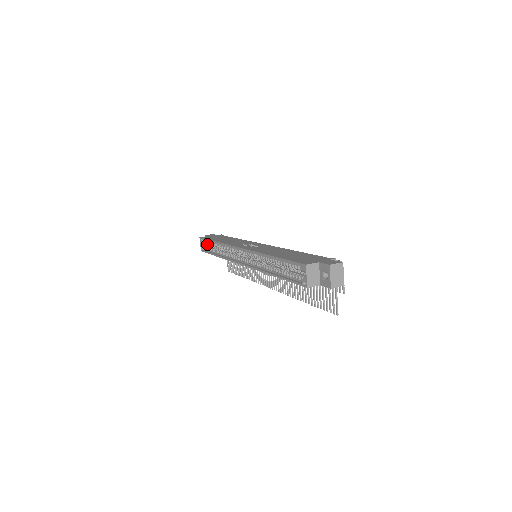
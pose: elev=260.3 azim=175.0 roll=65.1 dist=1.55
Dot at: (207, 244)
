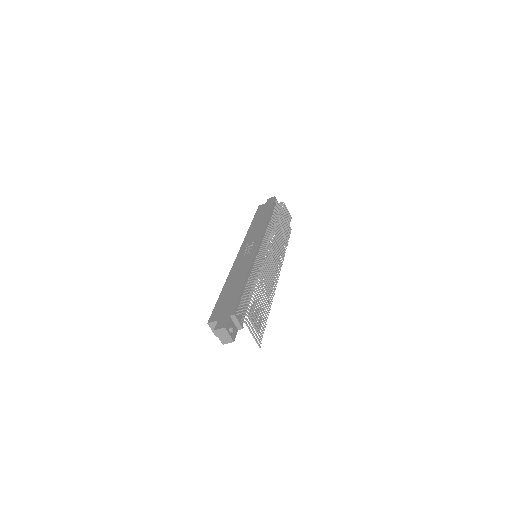
Dot at: occluded
